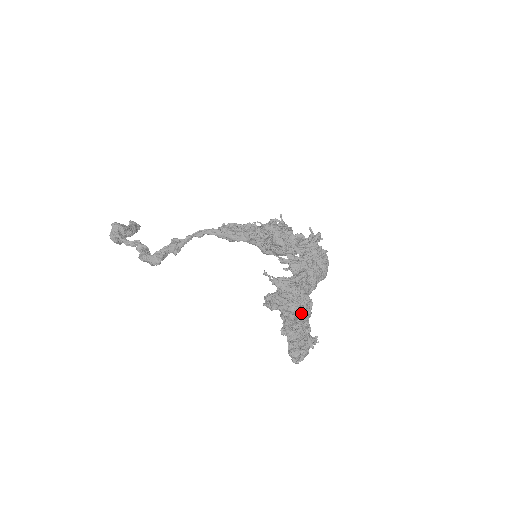
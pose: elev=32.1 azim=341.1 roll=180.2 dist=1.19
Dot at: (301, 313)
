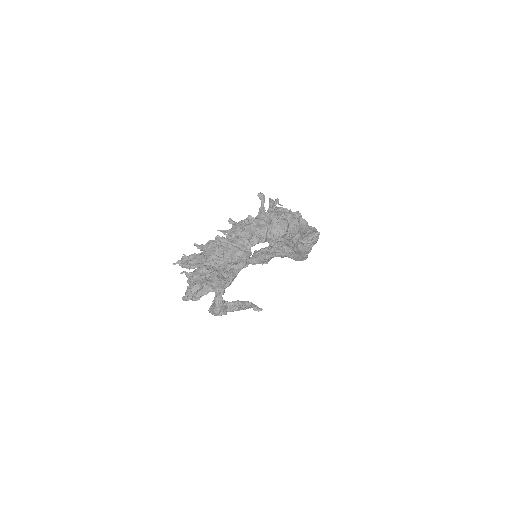
Dot at: (226, 264)
